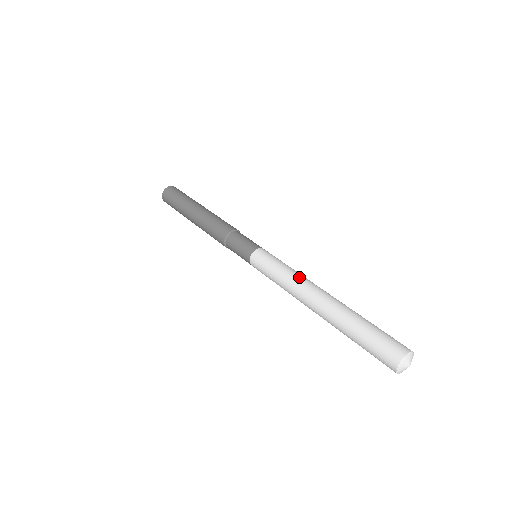
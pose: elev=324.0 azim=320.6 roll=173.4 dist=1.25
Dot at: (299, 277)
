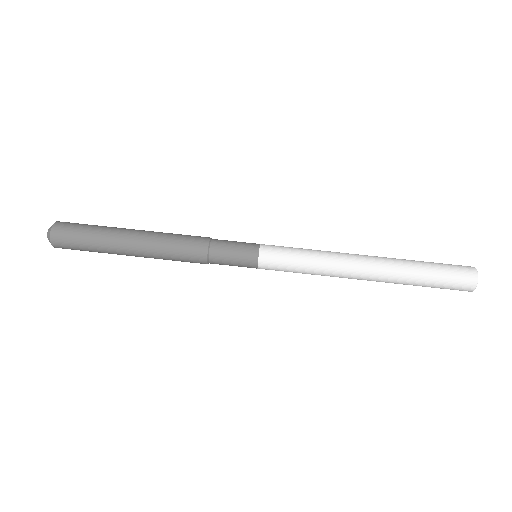
Dot at: (332, 258)
